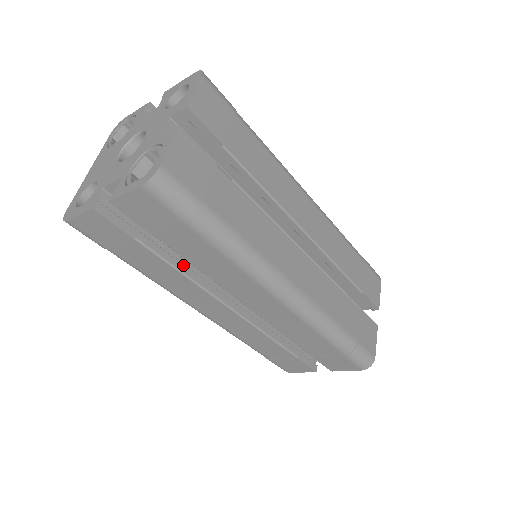
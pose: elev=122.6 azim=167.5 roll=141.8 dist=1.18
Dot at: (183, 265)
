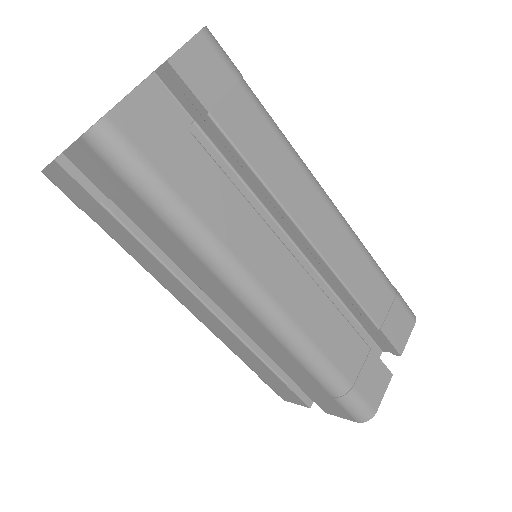
Dot at: (155, 245)
